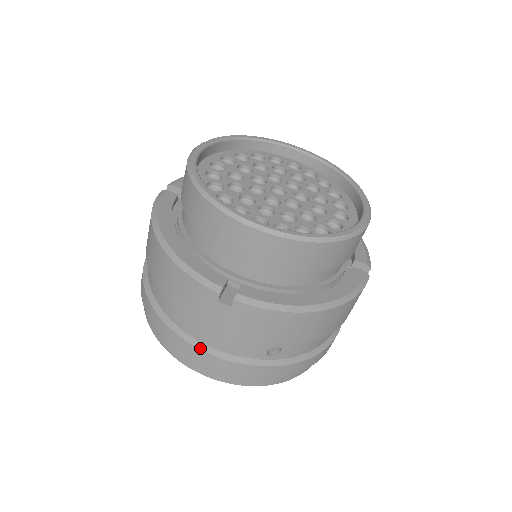
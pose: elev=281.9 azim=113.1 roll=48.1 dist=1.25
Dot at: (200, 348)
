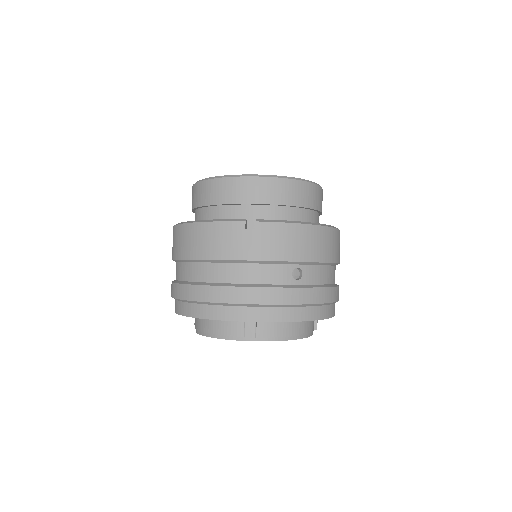
Dot at: (241, 286)
